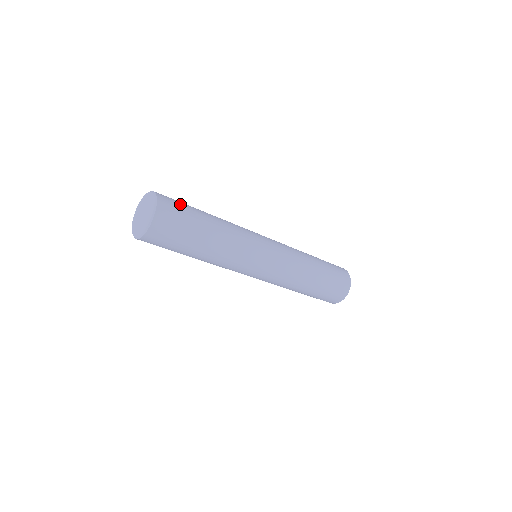
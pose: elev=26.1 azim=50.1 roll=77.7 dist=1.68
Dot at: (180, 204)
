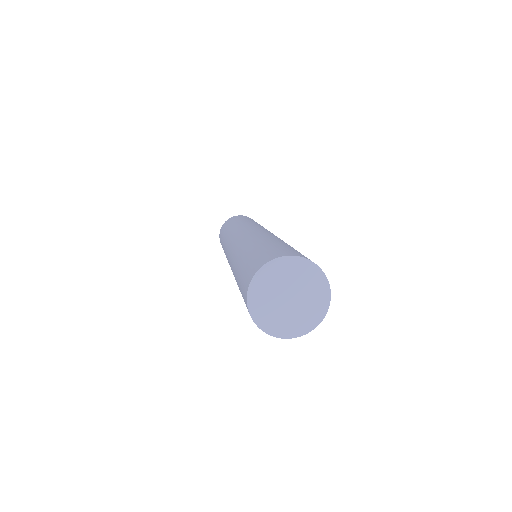
Dot at: (292, 250)
